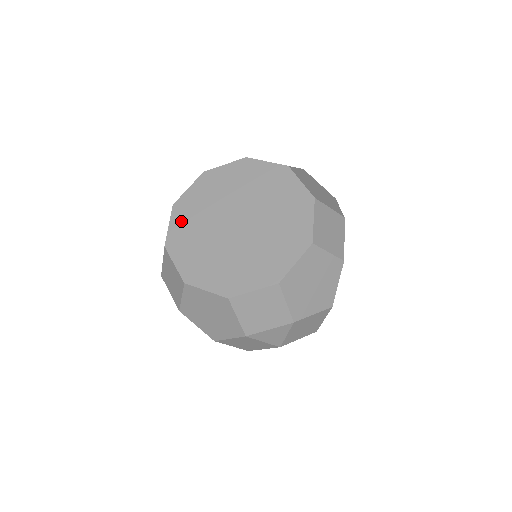
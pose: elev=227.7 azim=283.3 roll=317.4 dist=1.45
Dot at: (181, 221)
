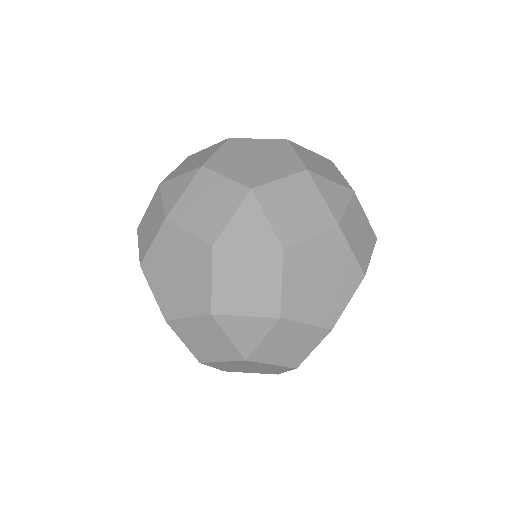
Dot at: occluded
